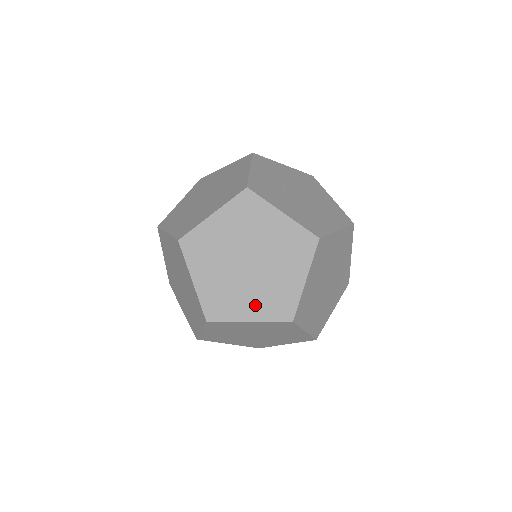
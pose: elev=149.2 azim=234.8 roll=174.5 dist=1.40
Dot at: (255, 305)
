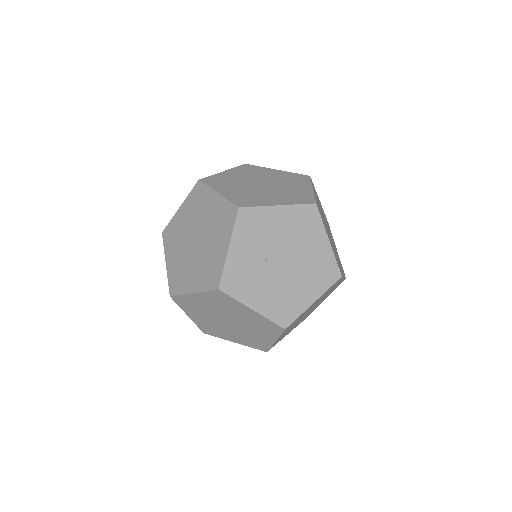
Dot at: (237, 338)
